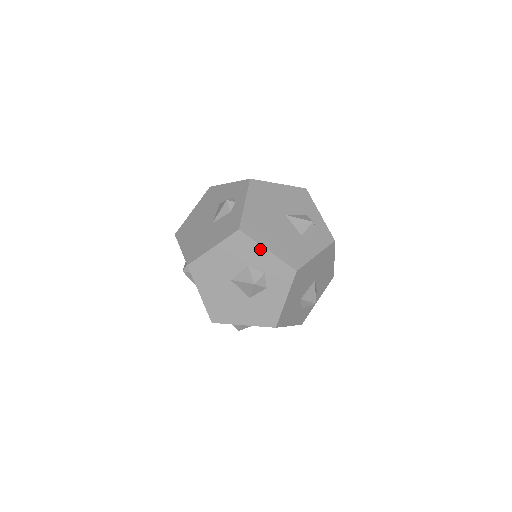
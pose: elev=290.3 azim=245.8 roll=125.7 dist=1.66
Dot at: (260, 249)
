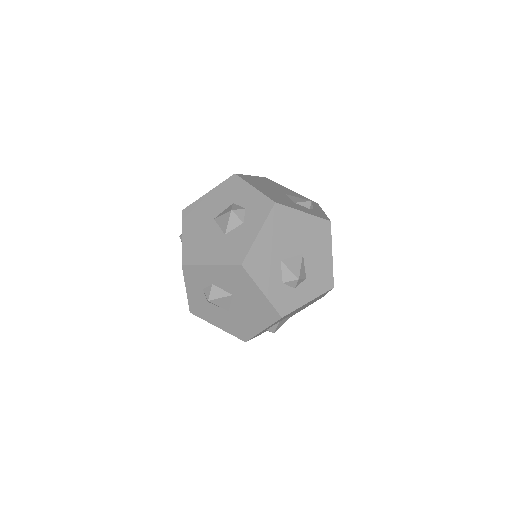
Dot at: (248, 187)
